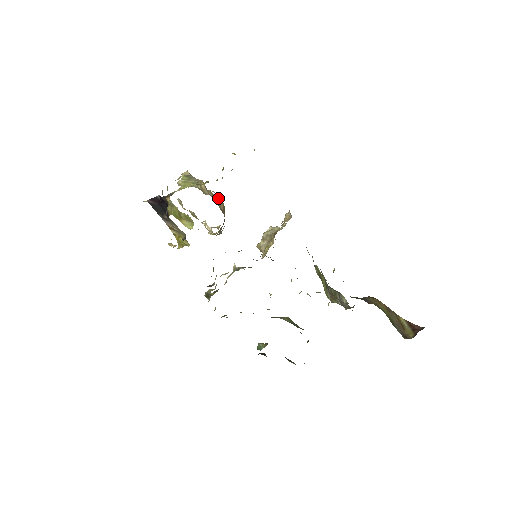
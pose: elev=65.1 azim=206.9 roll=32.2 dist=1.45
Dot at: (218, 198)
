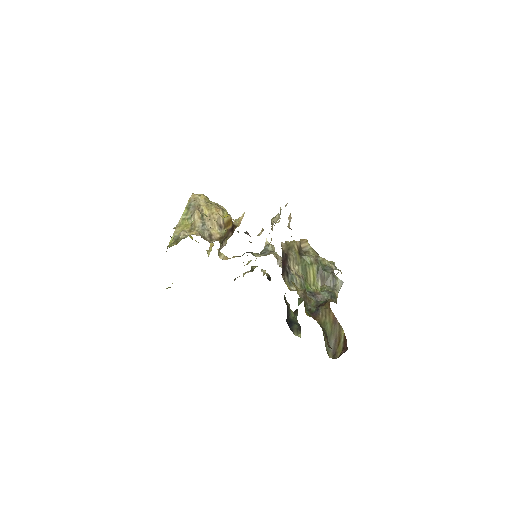
Dot at: (219, 211)
